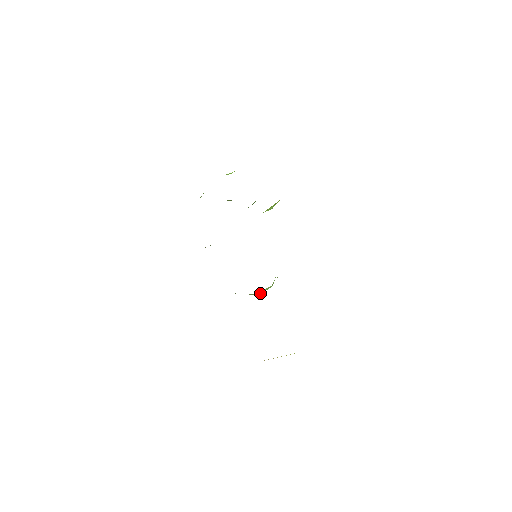
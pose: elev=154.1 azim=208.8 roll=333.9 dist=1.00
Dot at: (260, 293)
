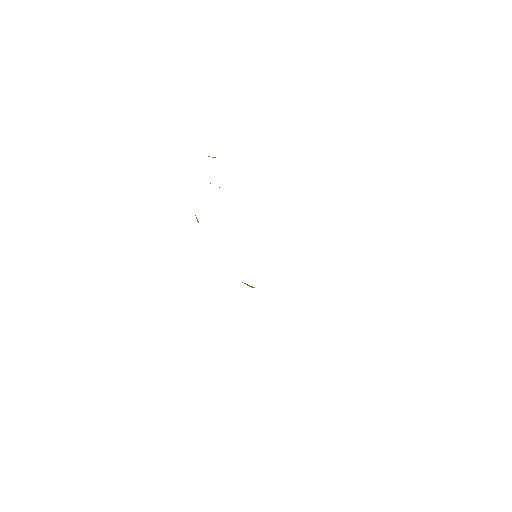
Dot at: occluded
